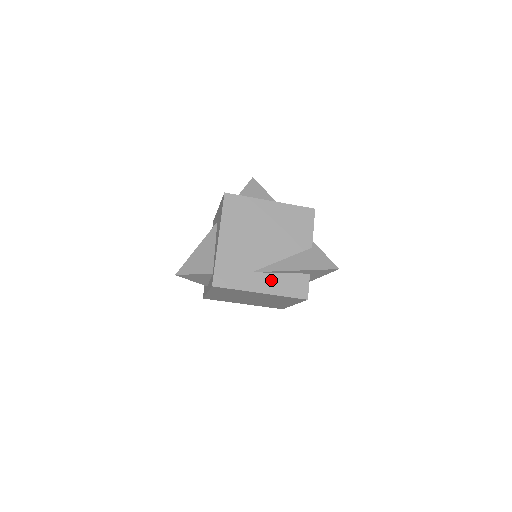
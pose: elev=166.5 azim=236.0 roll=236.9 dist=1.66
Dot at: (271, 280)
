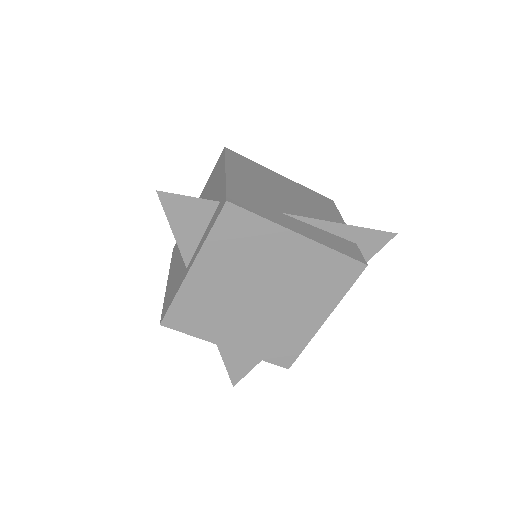
Dot at: (310, 229)
